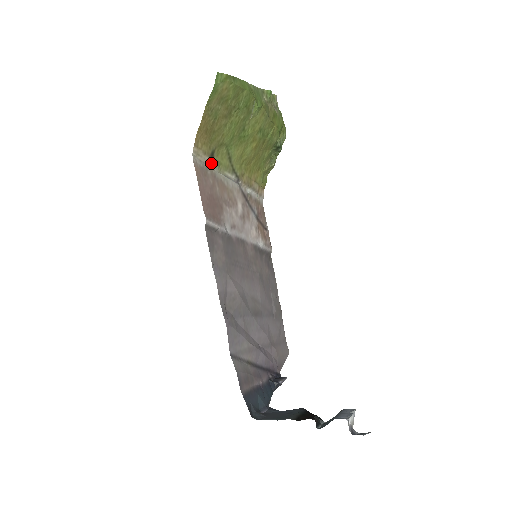
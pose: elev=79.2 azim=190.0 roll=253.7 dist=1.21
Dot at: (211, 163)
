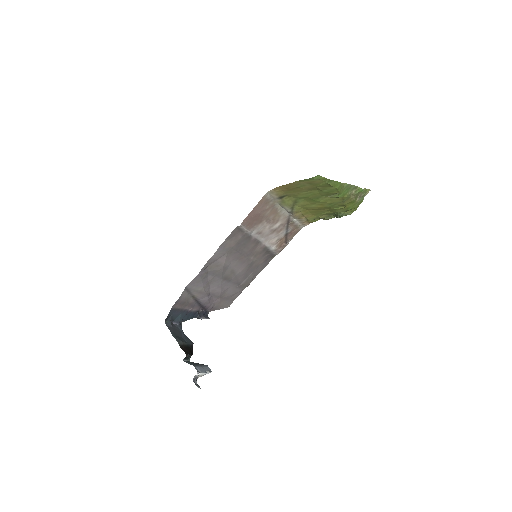
Dot at: (278, 199)
